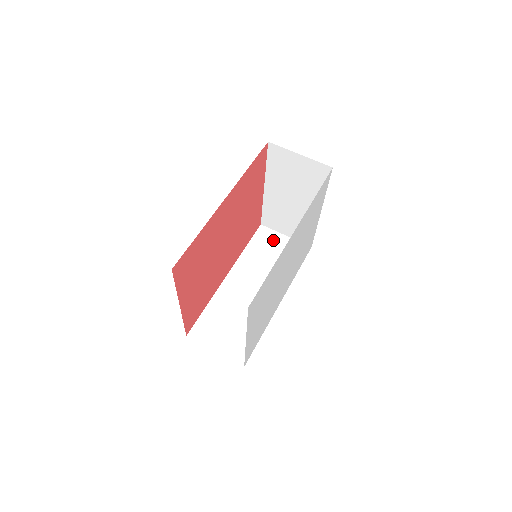
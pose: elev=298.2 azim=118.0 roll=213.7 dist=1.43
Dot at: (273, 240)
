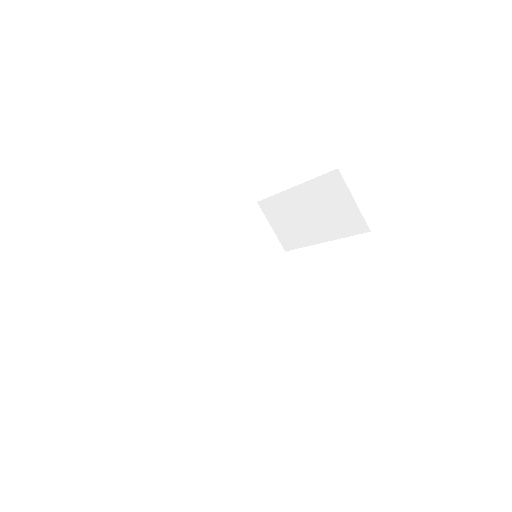
Dot at: (259, 225)
